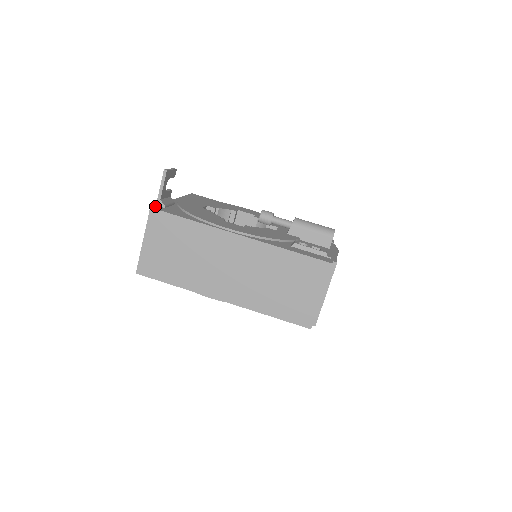
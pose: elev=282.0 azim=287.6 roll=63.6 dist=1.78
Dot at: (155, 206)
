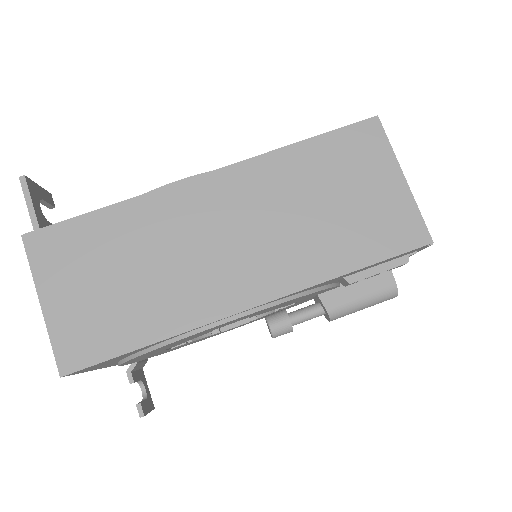
Dot at: occluded
